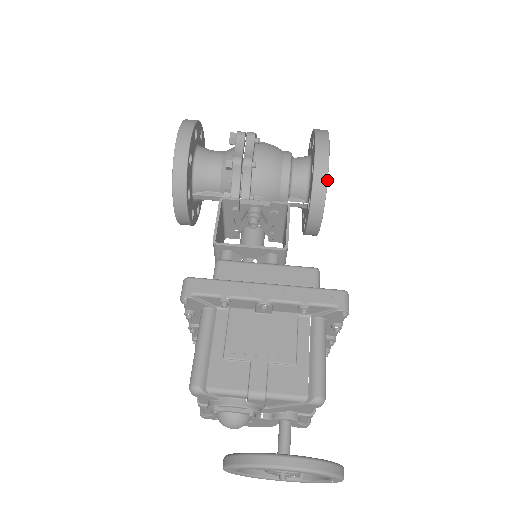
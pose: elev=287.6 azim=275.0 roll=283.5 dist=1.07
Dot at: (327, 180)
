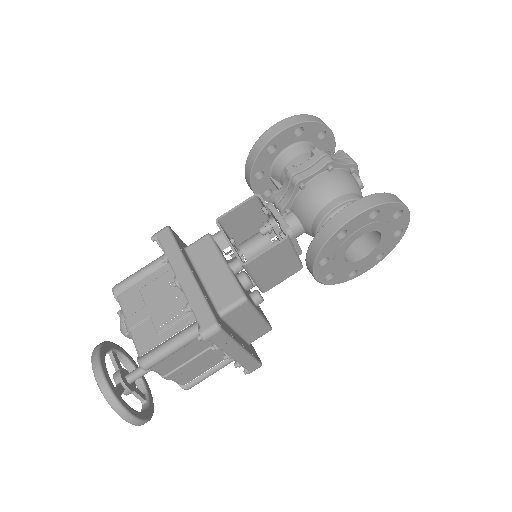
Dot at: (326, 242)
